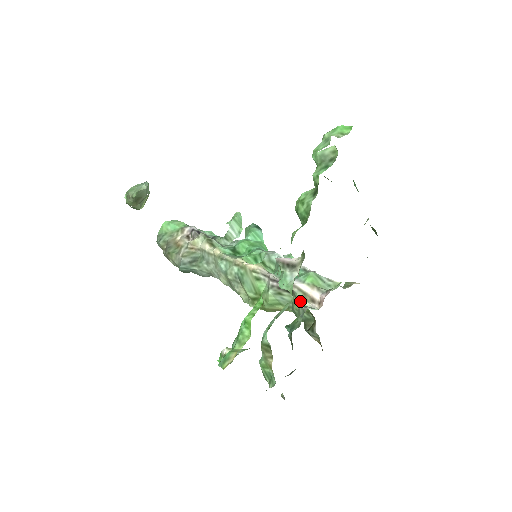
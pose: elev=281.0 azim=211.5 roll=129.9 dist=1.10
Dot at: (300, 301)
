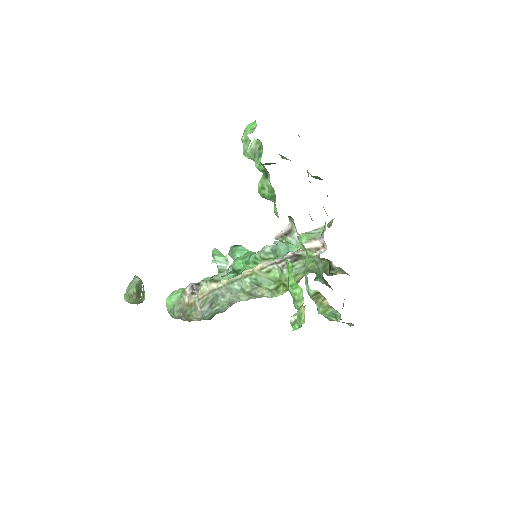
Dot at: (310, 256)
